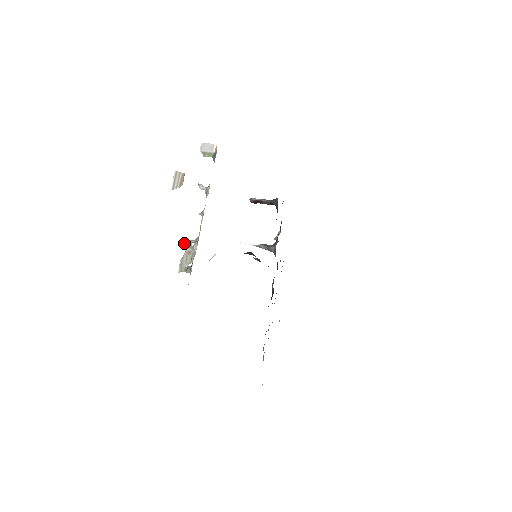
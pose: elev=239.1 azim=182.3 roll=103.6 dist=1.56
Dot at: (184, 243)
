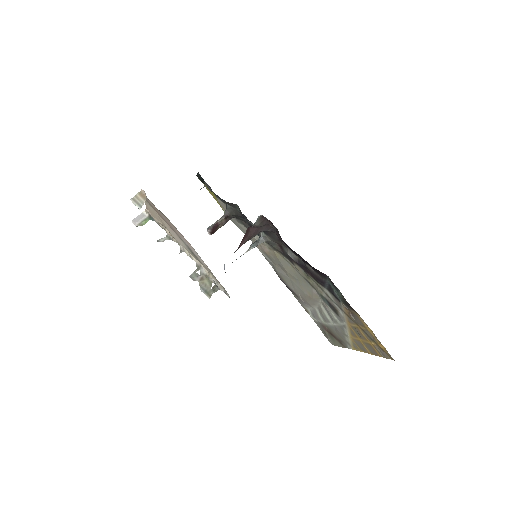
Dot at: occluded
